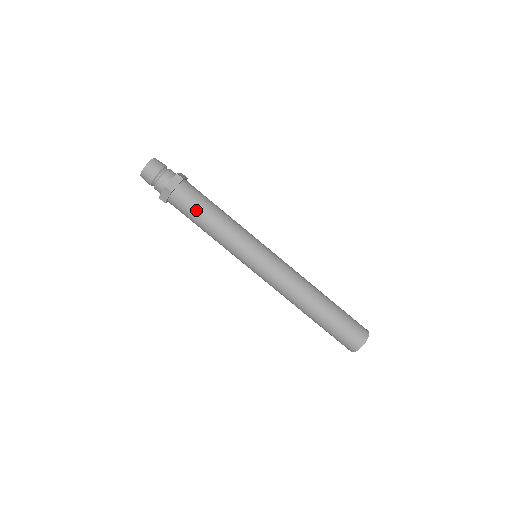
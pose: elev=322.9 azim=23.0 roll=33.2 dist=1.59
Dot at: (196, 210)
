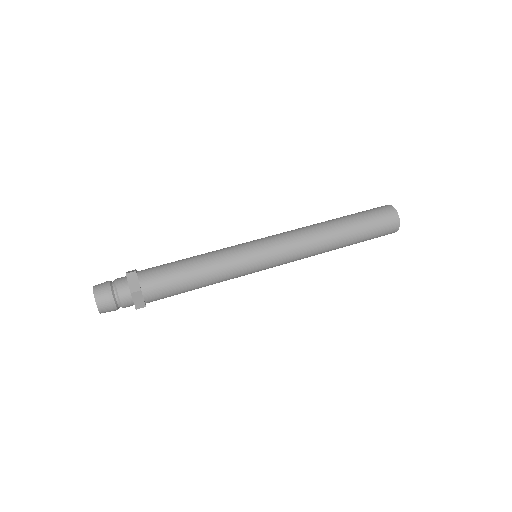
Dot at: (178, 293)
